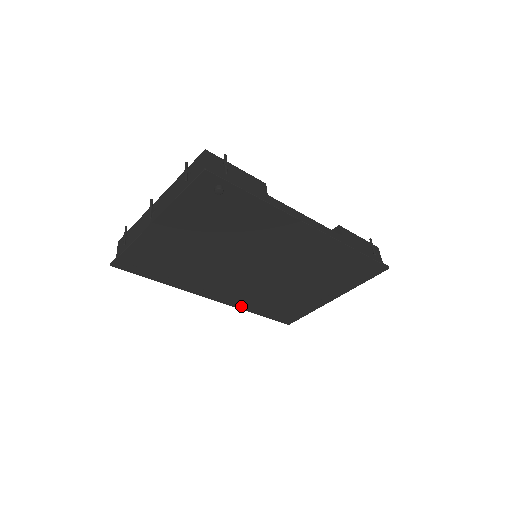
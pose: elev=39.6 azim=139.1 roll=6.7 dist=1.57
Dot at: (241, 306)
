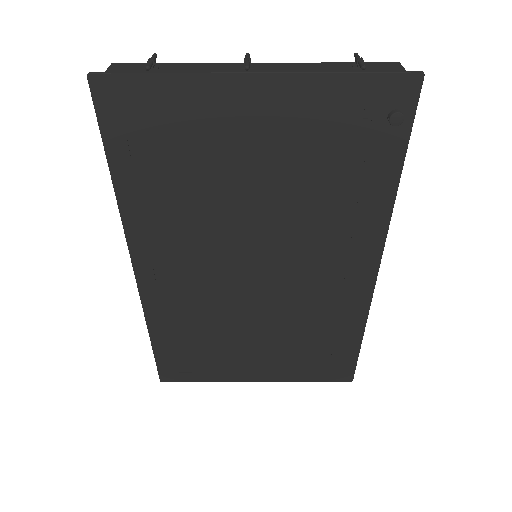
Dot at: (152, 311)
